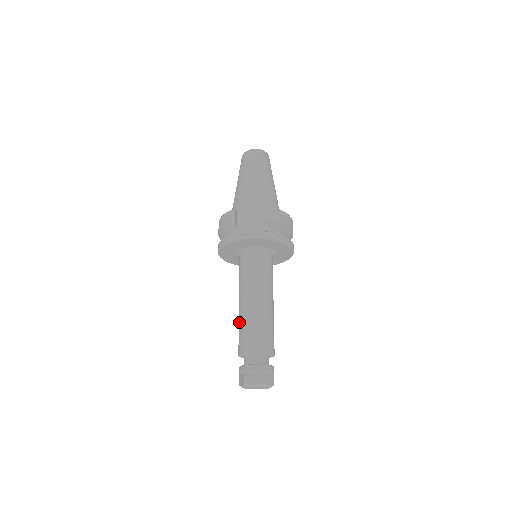
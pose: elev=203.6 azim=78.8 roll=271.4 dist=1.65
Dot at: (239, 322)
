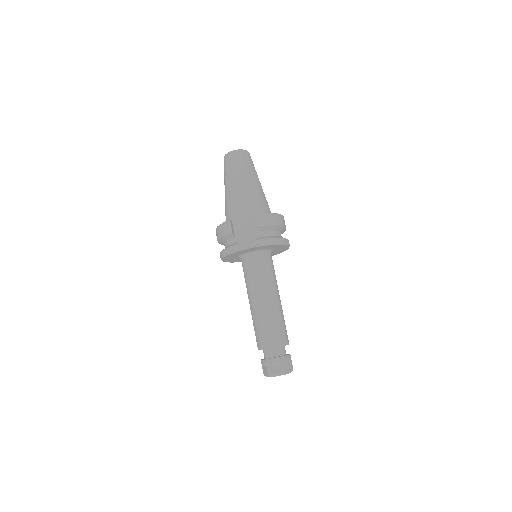
Dot at: (253, 321)
